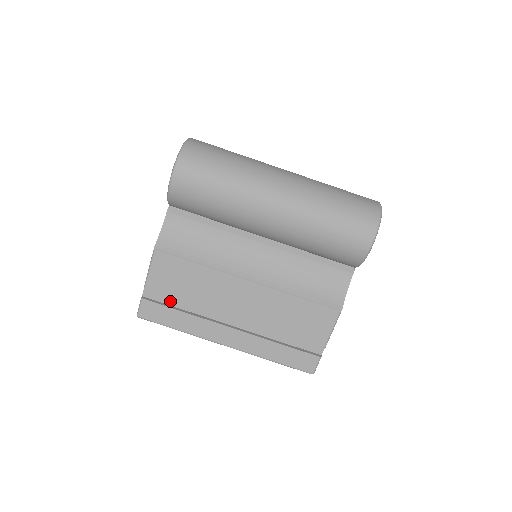
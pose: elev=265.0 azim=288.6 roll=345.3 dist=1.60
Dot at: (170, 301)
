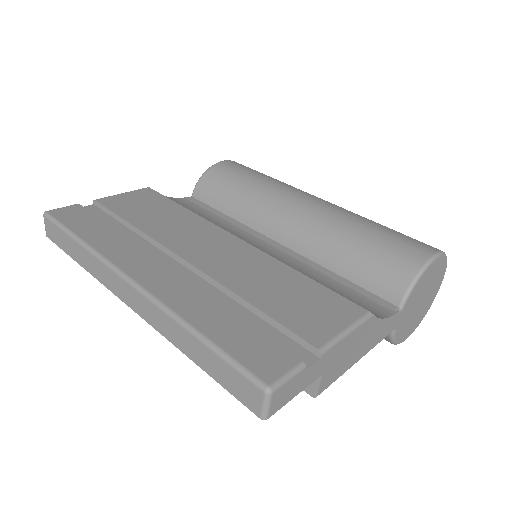
Dot at: (107, 223)
